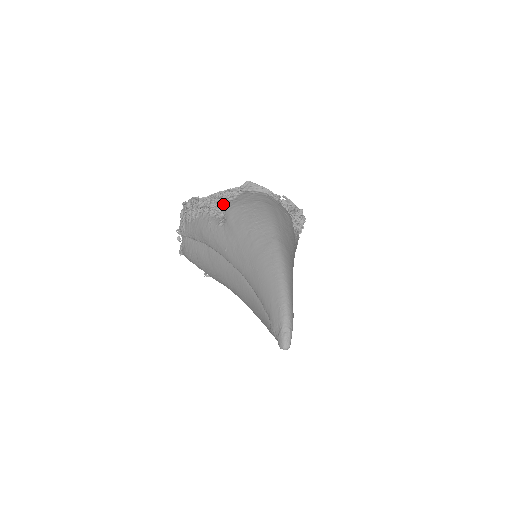
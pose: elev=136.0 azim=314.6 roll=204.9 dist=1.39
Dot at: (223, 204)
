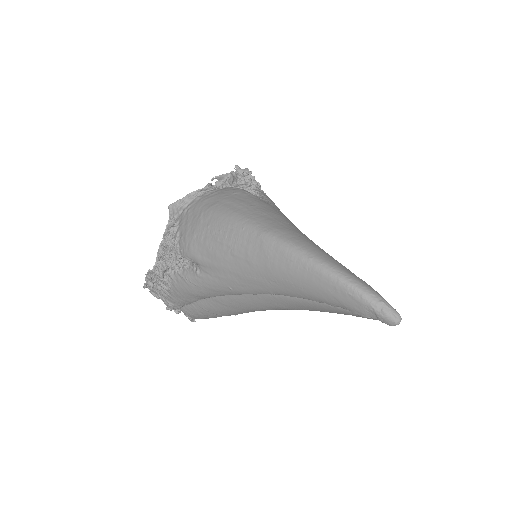
Dot at: (177, 252)
